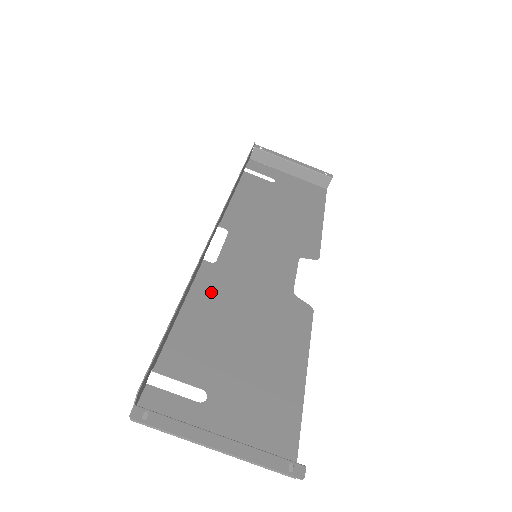
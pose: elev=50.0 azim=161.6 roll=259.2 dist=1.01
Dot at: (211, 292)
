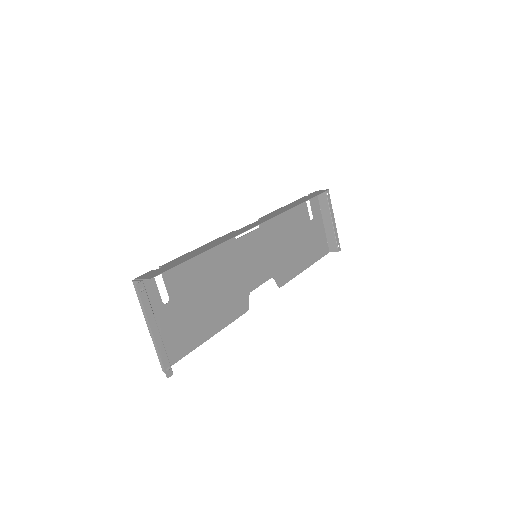
Dot at: (218, 253)
